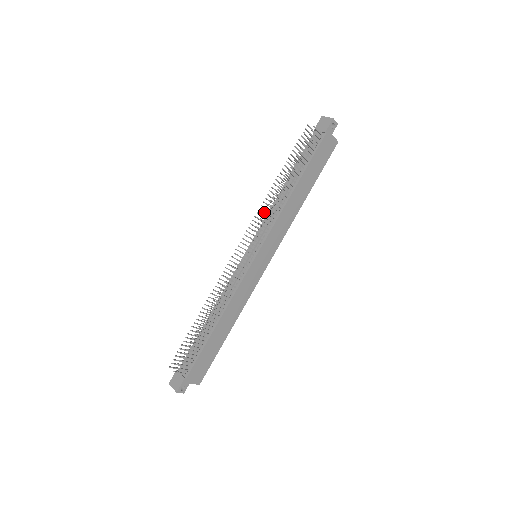
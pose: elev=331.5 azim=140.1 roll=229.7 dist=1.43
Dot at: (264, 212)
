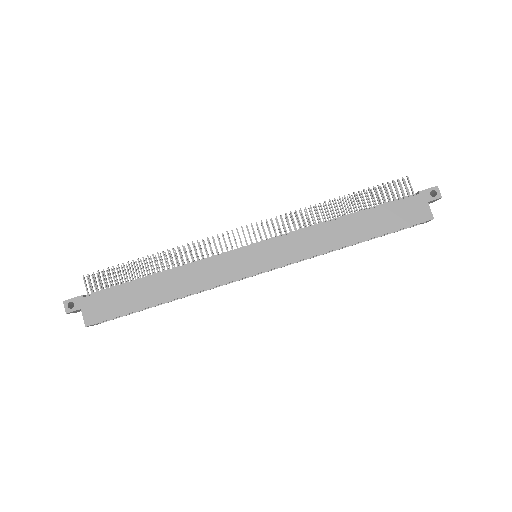
Dot at: (298, 222)
